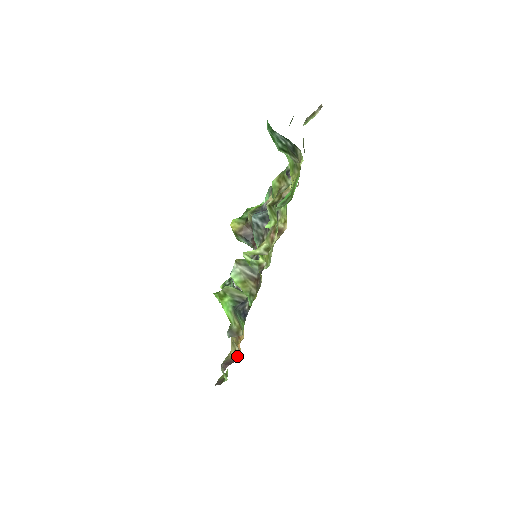
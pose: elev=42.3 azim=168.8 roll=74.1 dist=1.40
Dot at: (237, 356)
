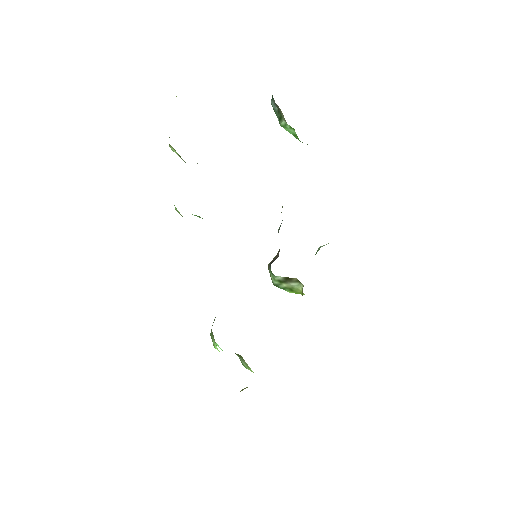
Dot at: occluded
